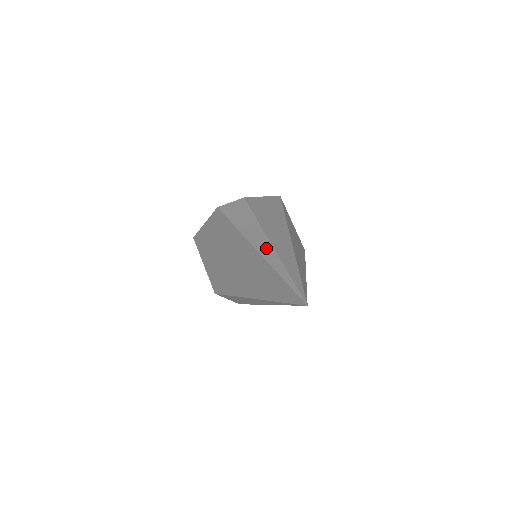
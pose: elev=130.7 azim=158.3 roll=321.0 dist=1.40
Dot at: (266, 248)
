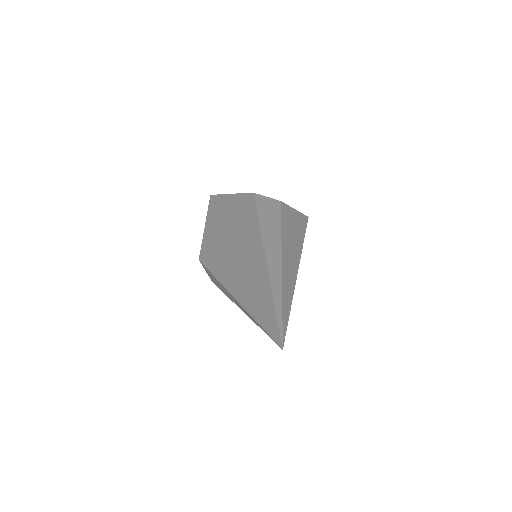
Dot at: (276, 267)
